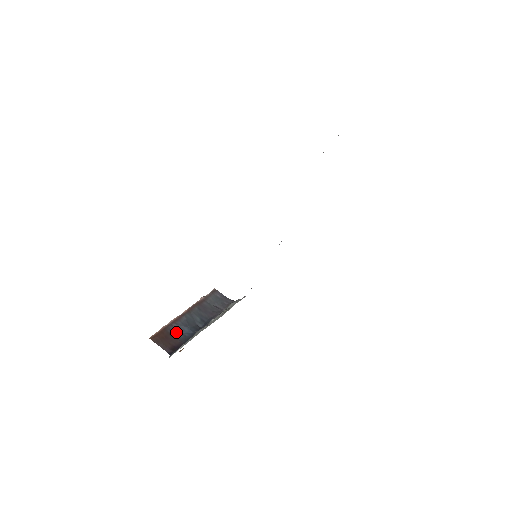
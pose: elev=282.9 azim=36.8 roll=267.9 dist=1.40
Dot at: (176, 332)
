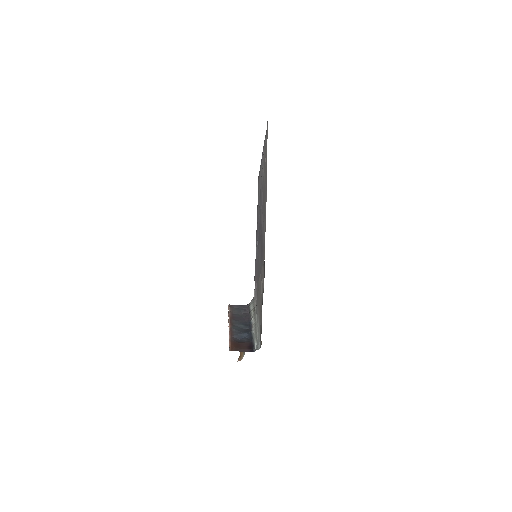
Dot at: (239, 340)
